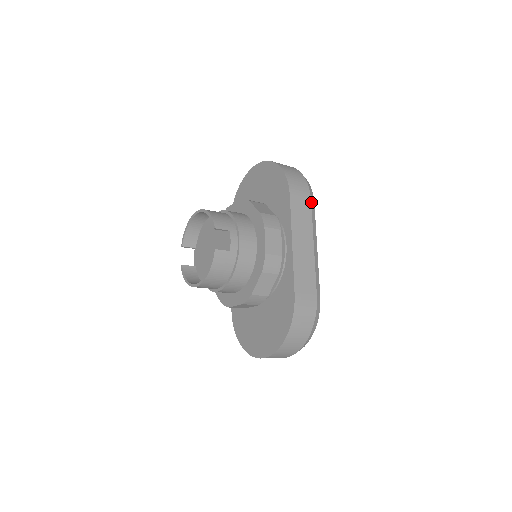
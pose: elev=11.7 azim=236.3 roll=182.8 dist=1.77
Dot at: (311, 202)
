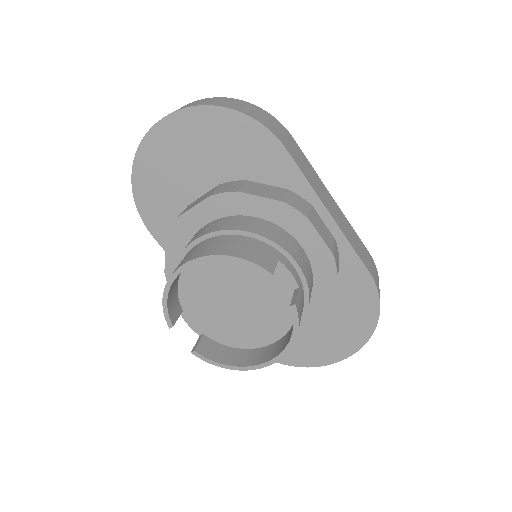
Dot at: (293, 139)
